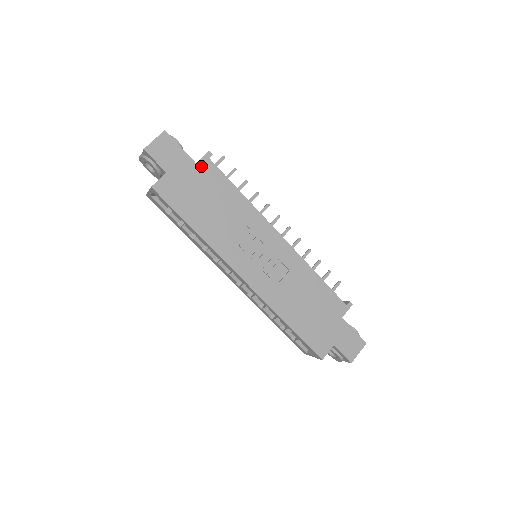
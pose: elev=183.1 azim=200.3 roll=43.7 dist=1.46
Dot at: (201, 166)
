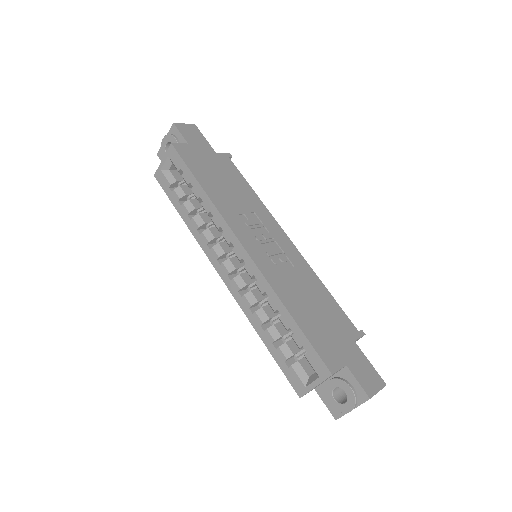
Dot at: (220, 157)
